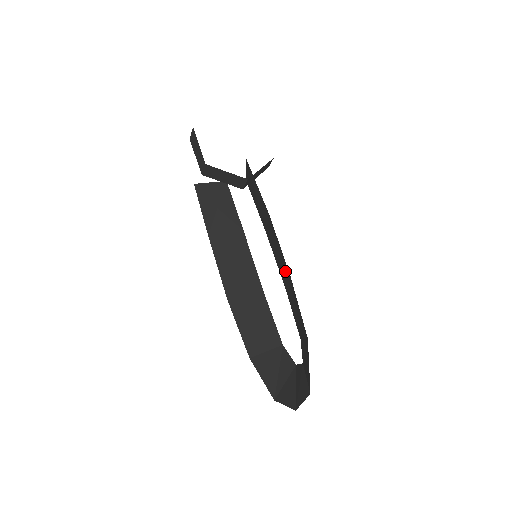
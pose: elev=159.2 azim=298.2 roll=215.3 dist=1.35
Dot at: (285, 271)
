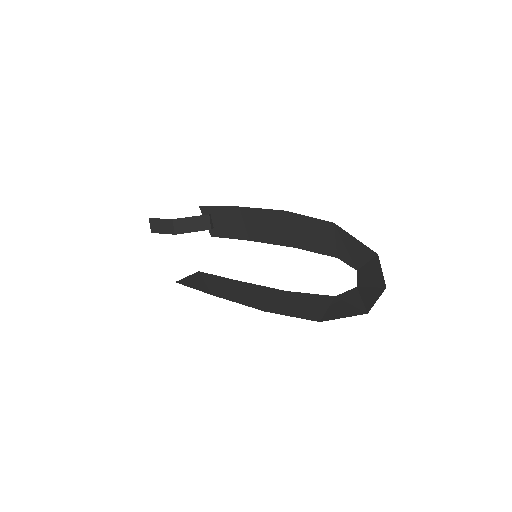
Dot at: (280, 223)
